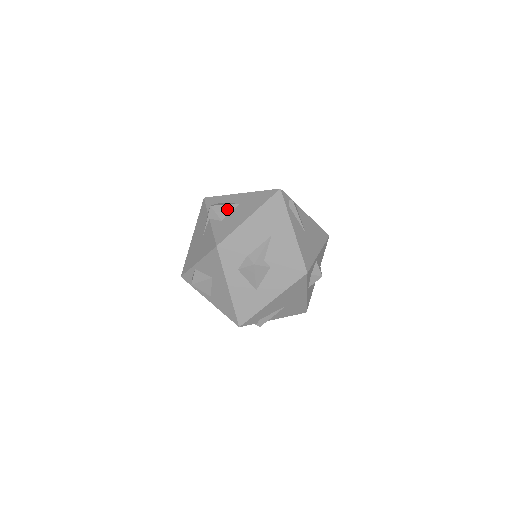
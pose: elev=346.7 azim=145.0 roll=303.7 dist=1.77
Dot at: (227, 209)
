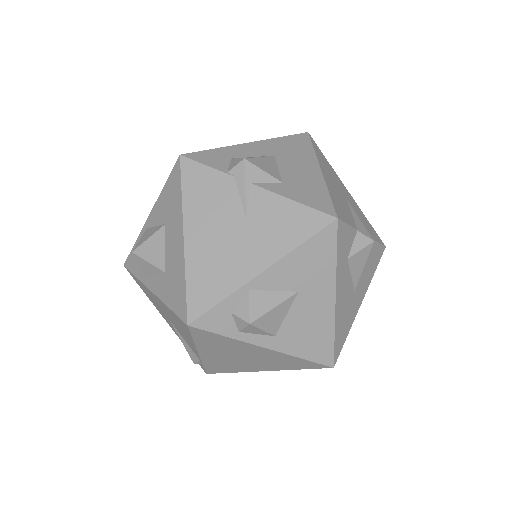
Dot at: (269, 163)
